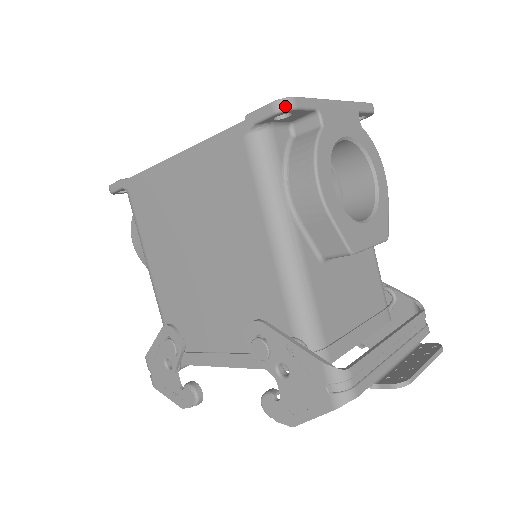
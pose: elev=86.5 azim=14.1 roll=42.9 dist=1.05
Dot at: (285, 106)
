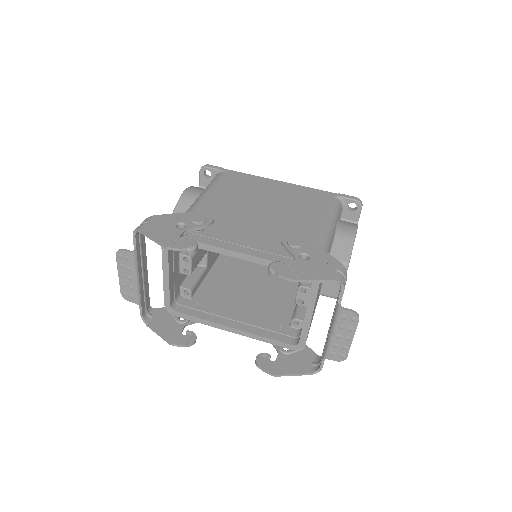
Dot at: (361, 202)
